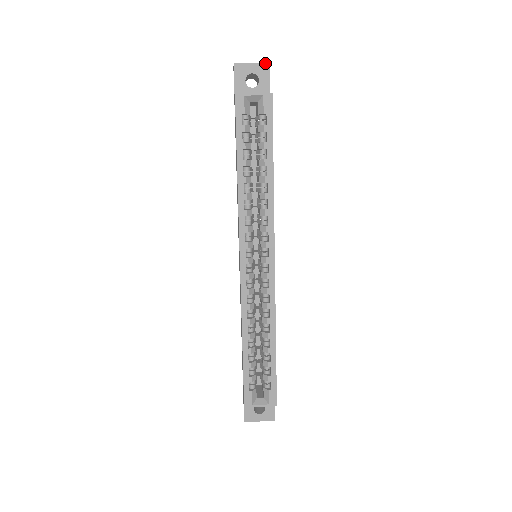
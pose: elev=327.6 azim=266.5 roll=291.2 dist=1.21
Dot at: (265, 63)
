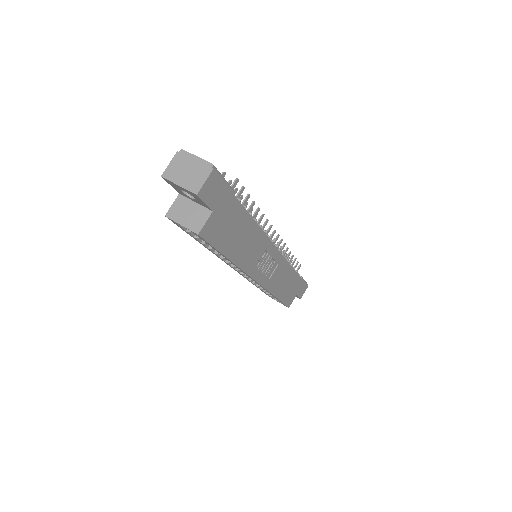
Dot at: (192, 192)
